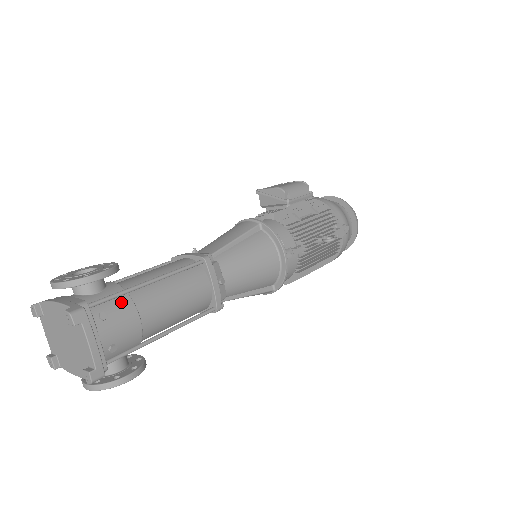
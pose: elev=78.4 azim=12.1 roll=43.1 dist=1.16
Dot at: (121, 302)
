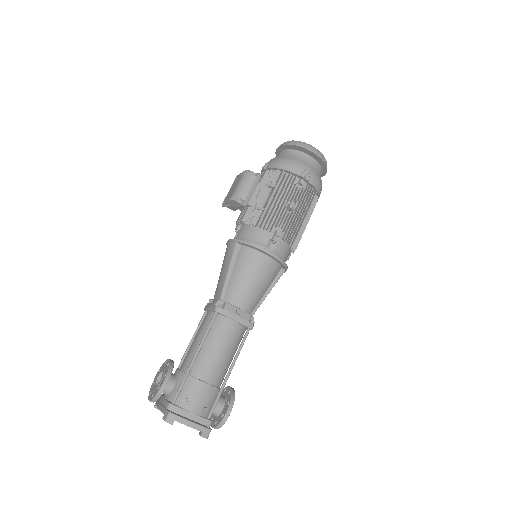
Dot at: (188, 384)
